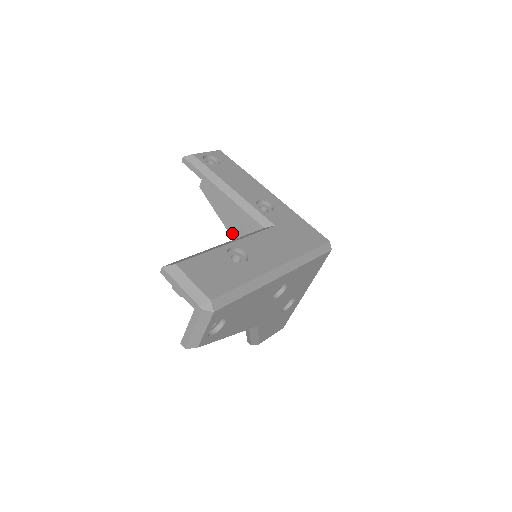
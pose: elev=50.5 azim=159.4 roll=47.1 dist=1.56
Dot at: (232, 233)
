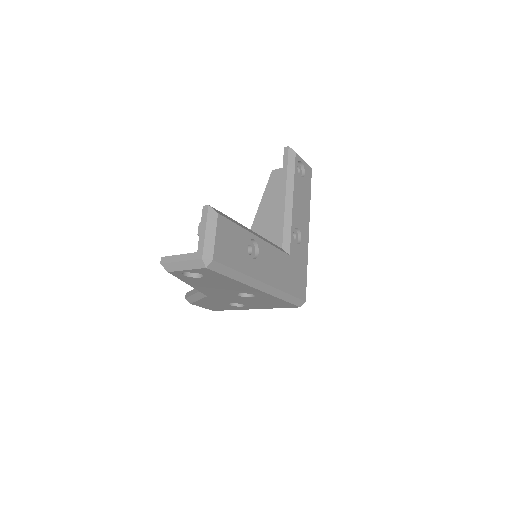
Dot at: (256, 221)
